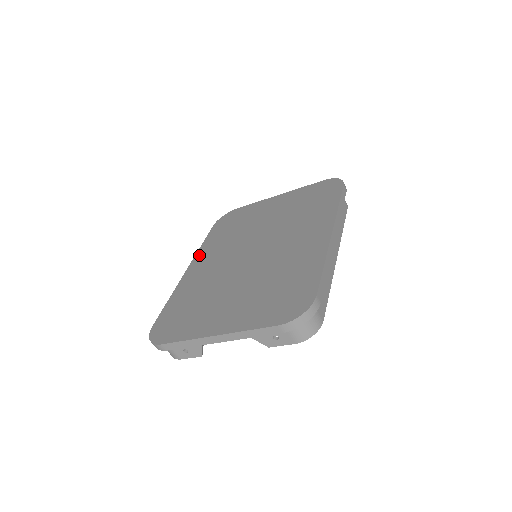
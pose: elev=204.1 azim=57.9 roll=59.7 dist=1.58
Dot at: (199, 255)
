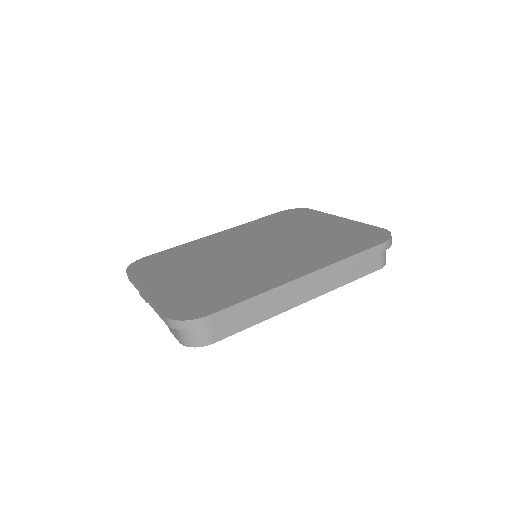
Dot at: (237, 228)
